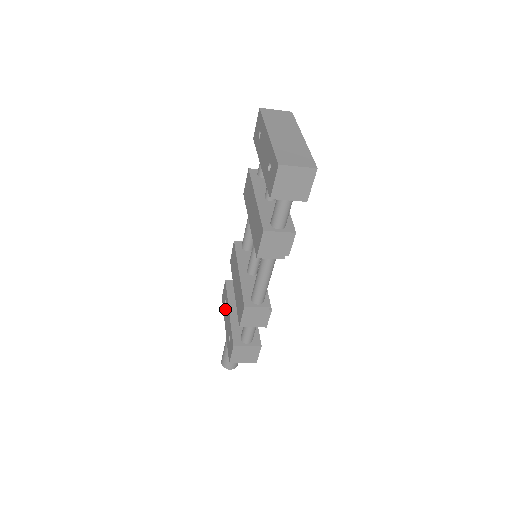
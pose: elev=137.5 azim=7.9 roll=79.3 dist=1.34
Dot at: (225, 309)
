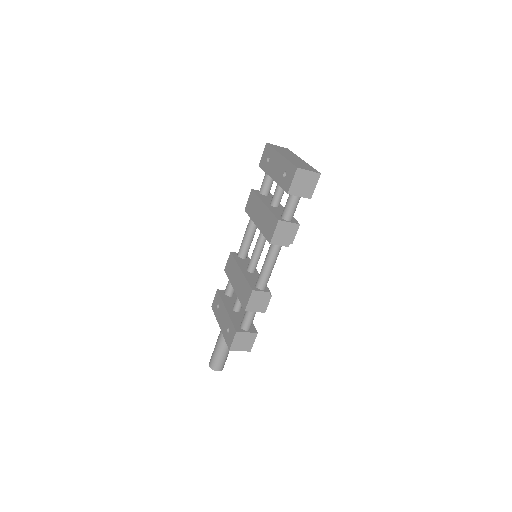
Dot at: (219, 312)
